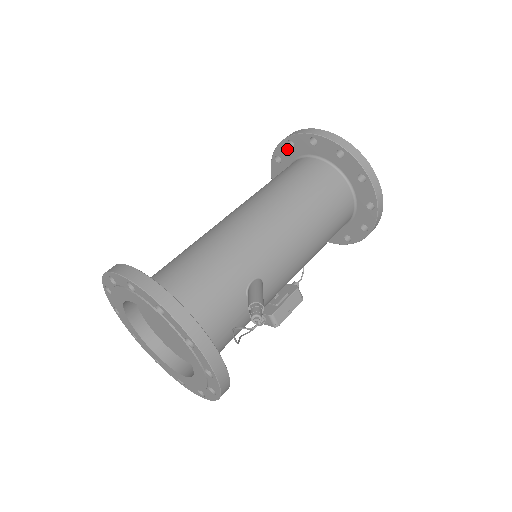
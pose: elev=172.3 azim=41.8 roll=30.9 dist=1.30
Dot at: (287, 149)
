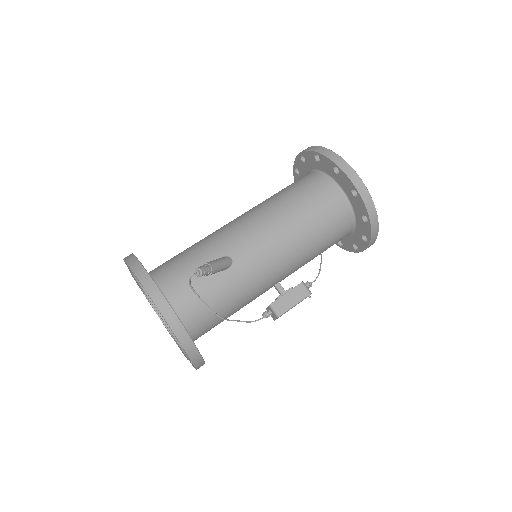
Dot at: (298, 177)
